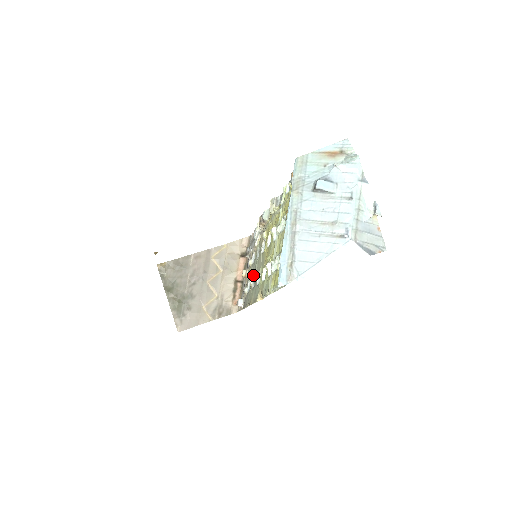
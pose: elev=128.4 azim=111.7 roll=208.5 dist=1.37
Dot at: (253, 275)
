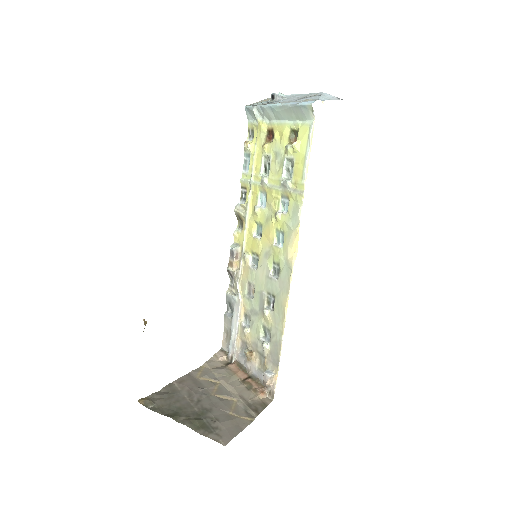
Dot at: (262, 307)
